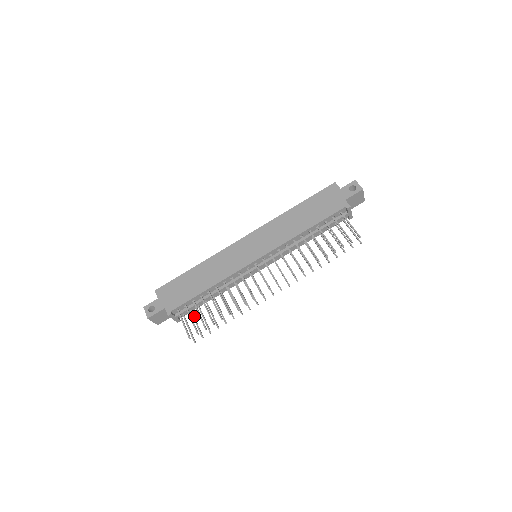
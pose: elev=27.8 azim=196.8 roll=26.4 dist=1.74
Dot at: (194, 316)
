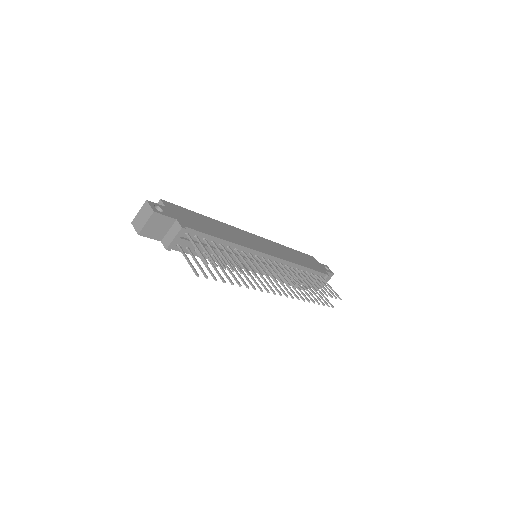
Dot at: (193, 256)
